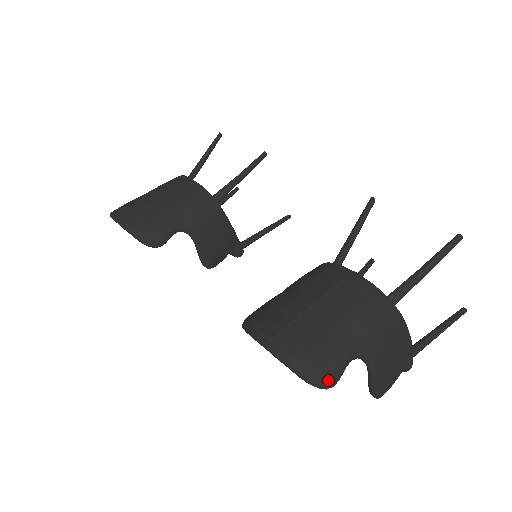
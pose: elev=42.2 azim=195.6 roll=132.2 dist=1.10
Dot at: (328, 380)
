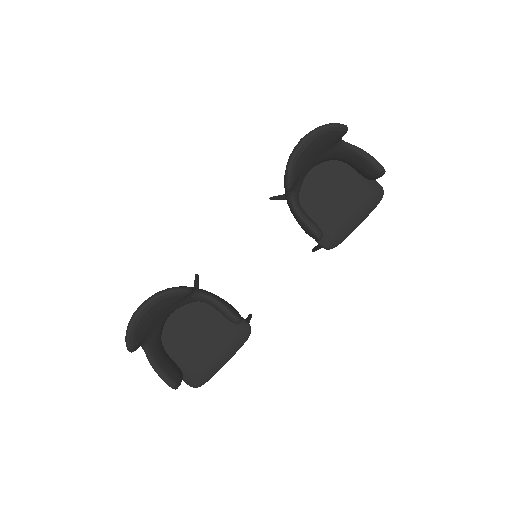
Dot at: occluded
